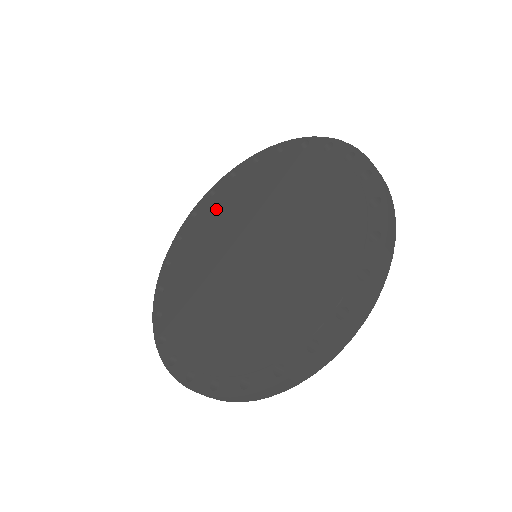
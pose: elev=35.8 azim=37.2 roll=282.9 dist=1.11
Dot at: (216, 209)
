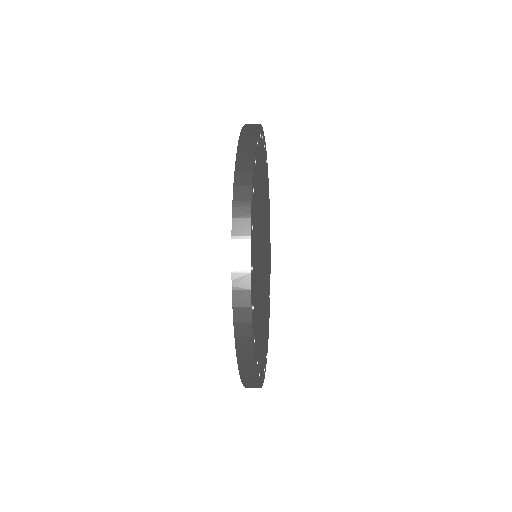
Dot at: occluded
